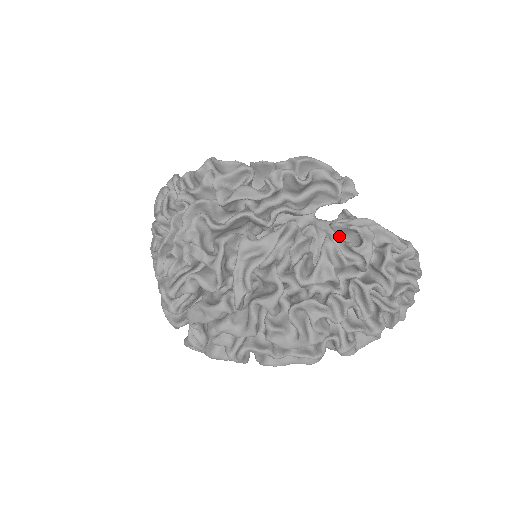
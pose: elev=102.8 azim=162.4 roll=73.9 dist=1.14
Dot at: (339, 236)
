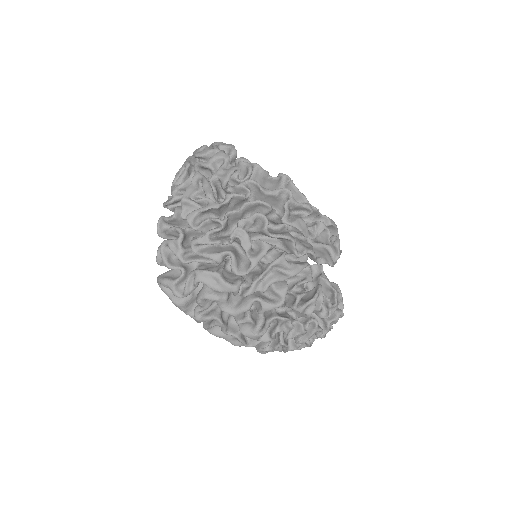
Dot at: occluded
